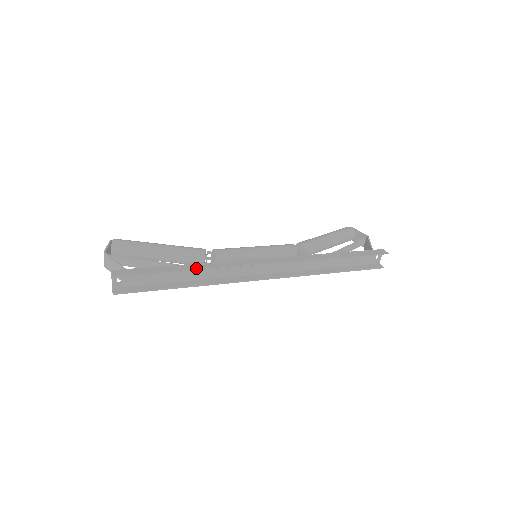
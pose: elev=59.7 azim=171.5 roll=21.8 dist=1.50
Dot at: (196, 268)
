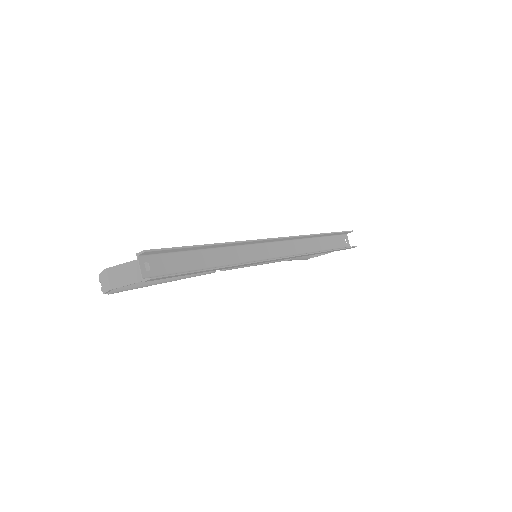
Dot at: (221, 243)
